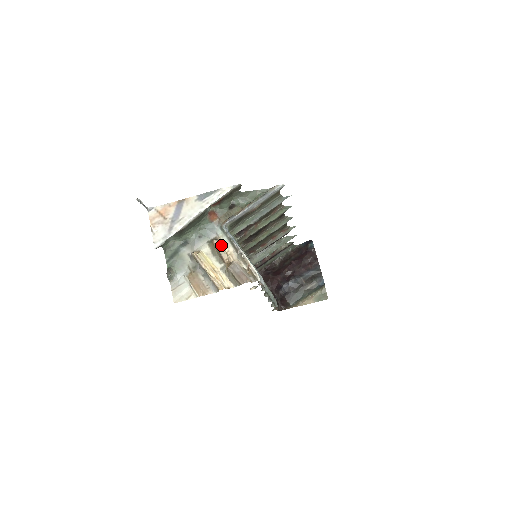
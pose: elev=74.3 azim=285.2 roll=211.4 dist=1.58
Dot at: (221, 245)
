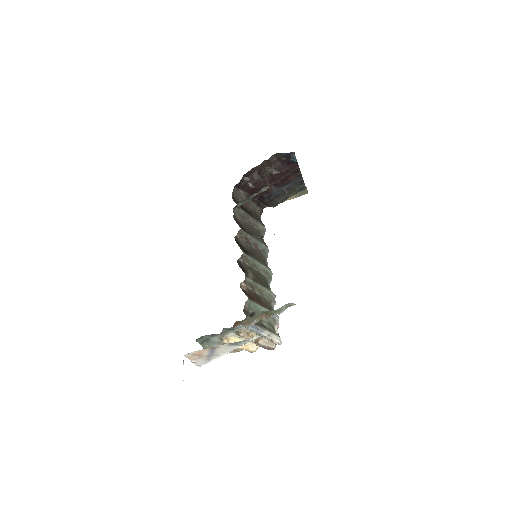
Dot at: (248, 336)
